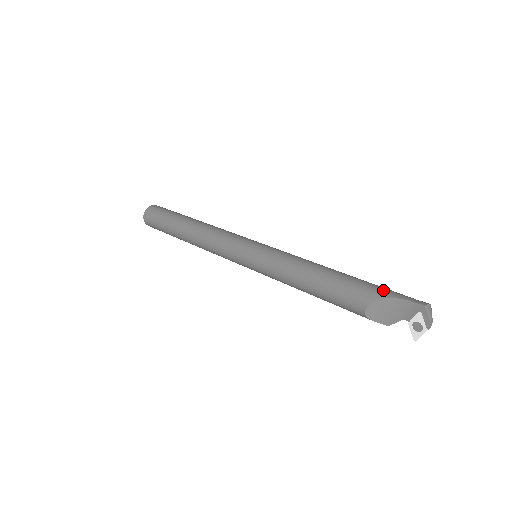
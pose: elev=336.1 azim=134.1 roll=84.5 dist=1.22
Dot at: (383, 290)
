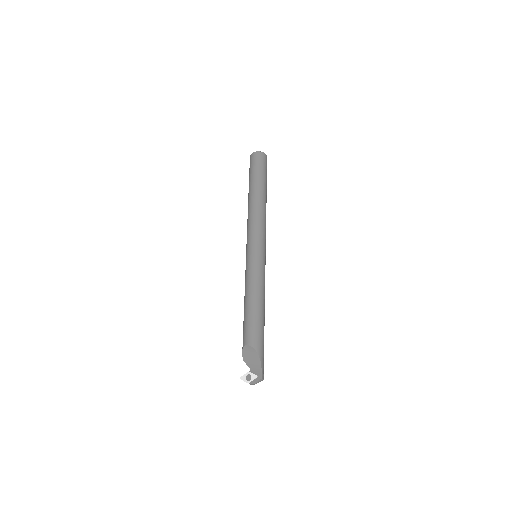
Dot at: (263, 351)
